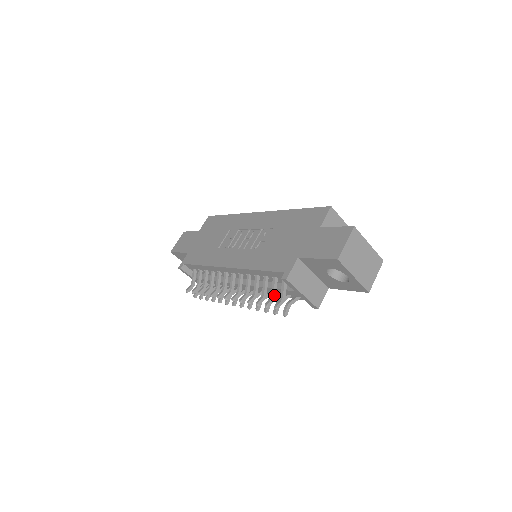
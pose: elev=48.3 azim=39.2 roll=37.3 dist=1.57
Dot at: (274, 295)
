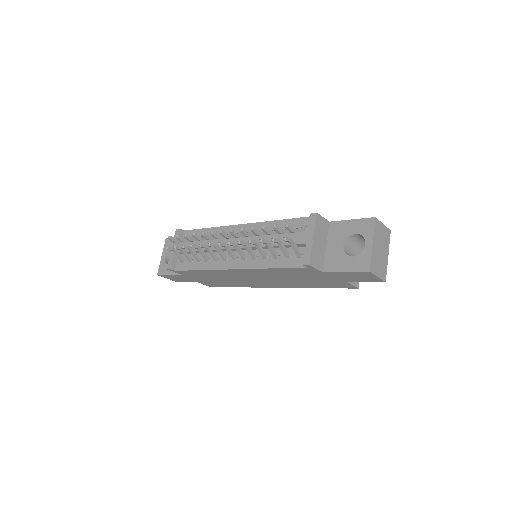
Dot at: (283, 232)
